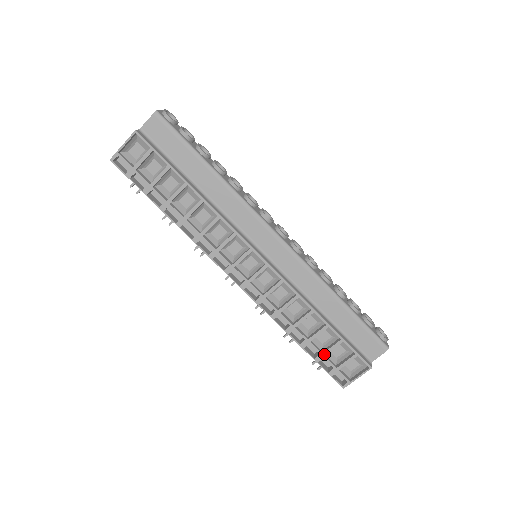
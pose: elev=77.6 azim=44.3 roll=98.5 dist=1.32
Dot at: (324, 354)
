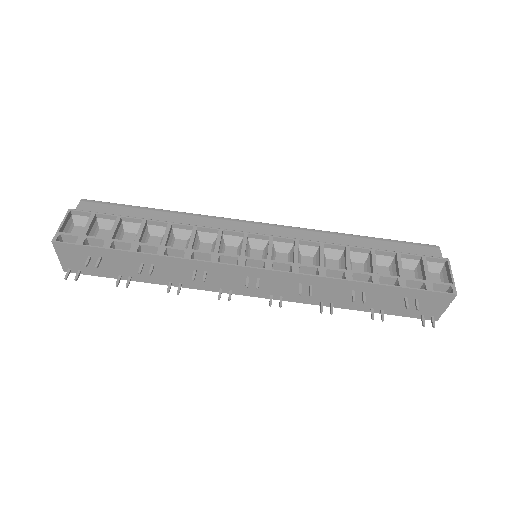
Dot at: (401, 276)
